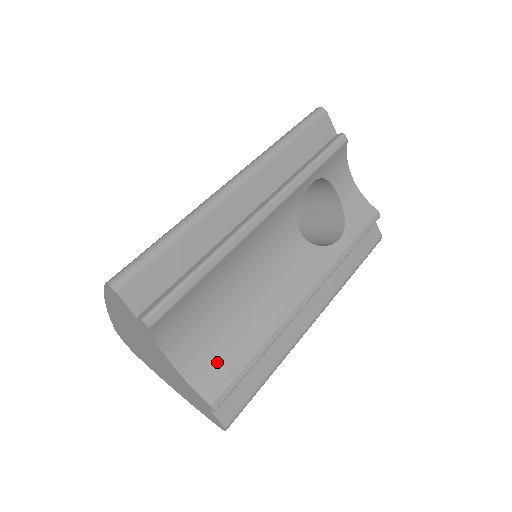
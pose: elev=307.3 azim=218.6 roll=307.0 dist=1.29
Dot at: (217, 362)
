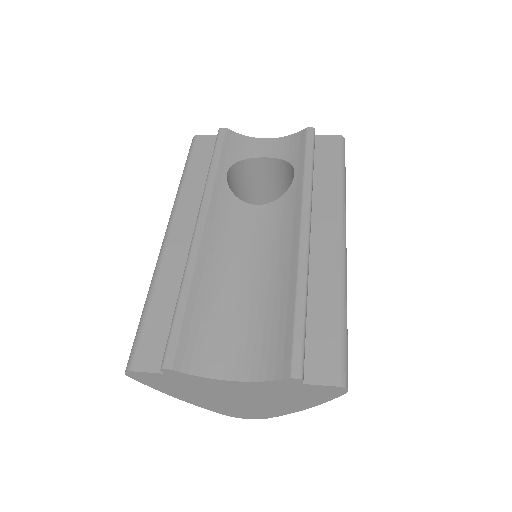
Dot at: (270, 344)
